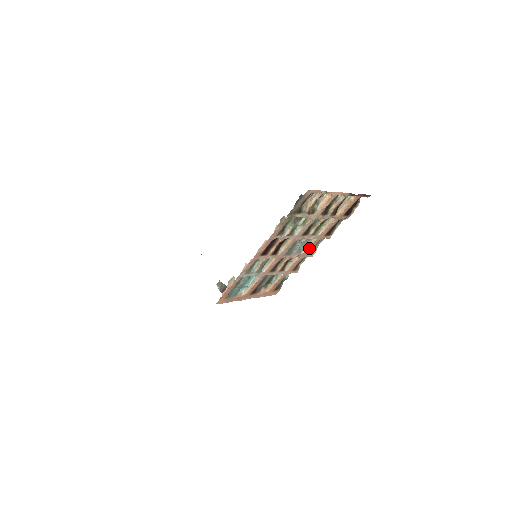
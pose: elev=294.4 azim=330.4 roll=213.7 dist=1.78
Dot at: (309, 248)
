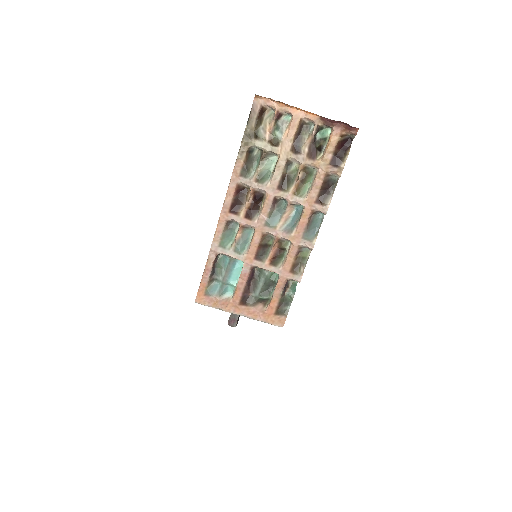
Dot at: (300, 225)
